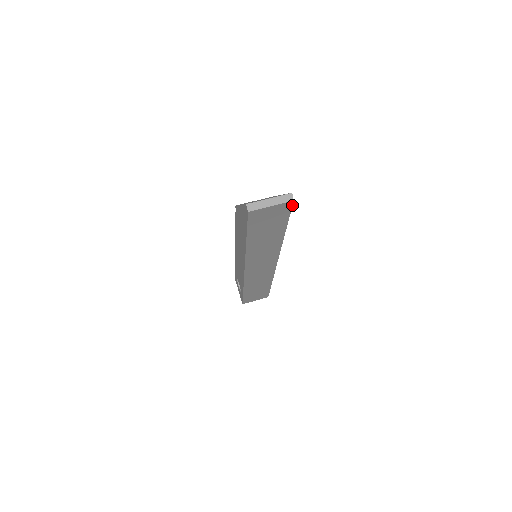
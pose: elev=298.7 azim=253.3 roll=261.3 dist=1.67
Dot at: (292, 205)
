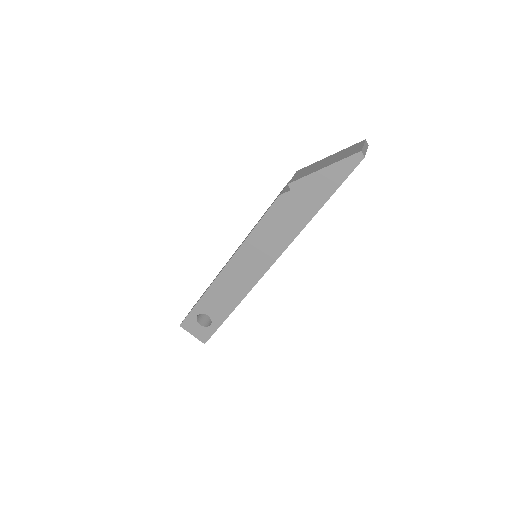
Dot at: occluded
